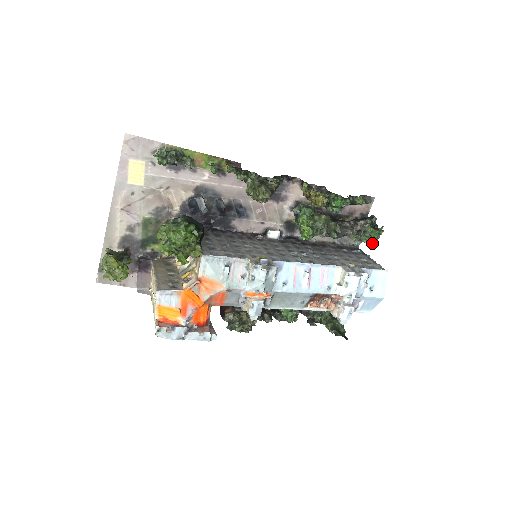
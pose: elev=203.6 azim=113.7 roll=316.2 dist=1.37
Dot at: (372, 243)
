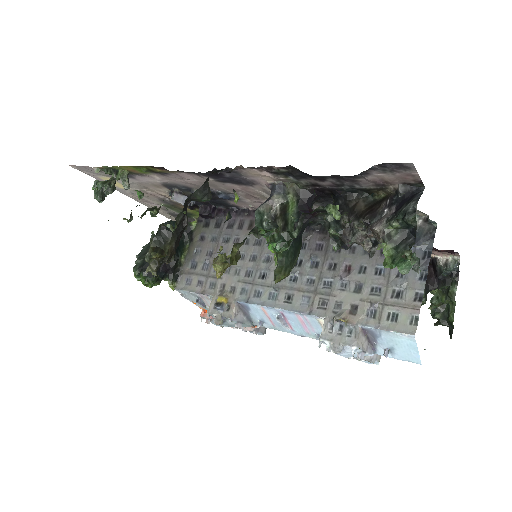
Dot at: occluded
